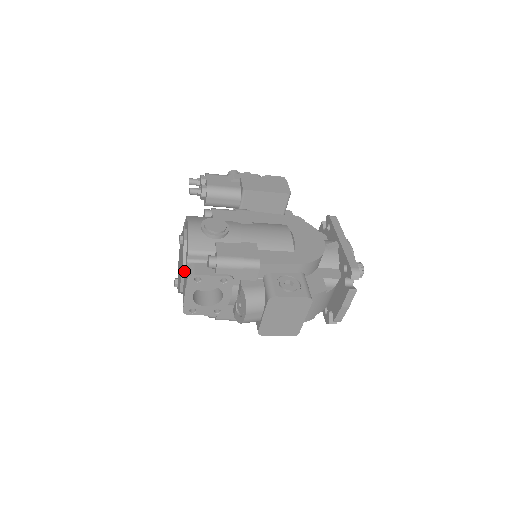
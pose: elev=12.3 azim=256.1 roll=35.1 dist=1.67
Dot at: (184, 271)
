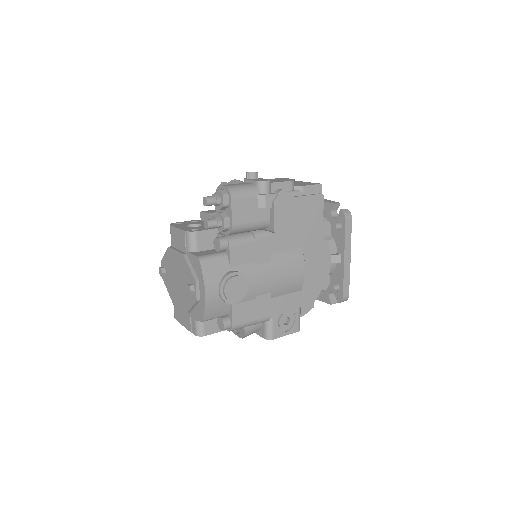
Dot at: (188, 312)
